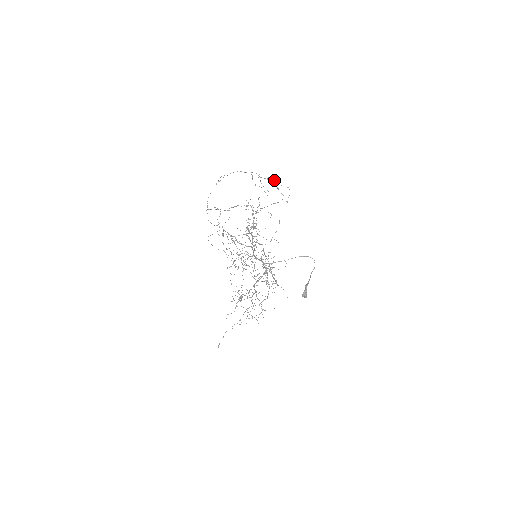
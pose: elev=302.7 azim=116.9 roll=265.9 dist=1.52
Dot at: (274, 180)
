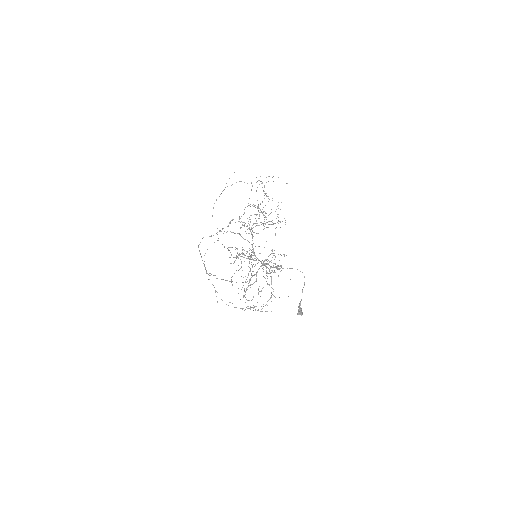
Dot at: (267, 196)
